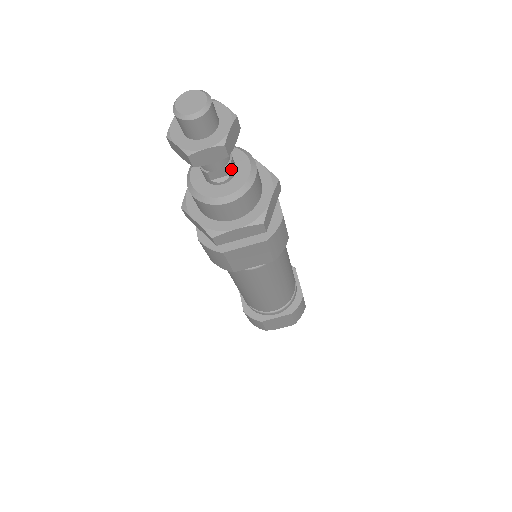
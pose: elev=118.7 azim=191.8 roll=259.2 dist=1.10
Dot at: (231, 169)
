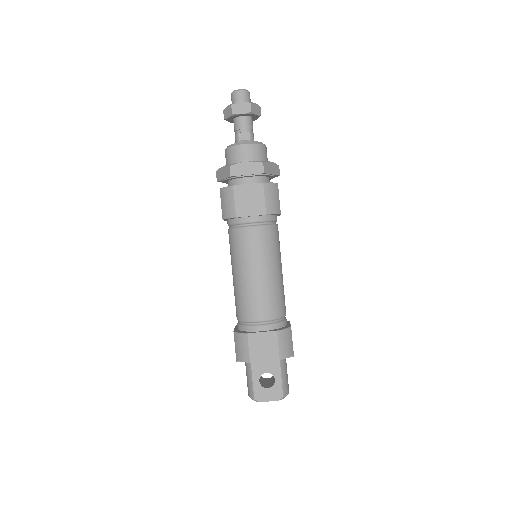
Dot at: (251, 137)
